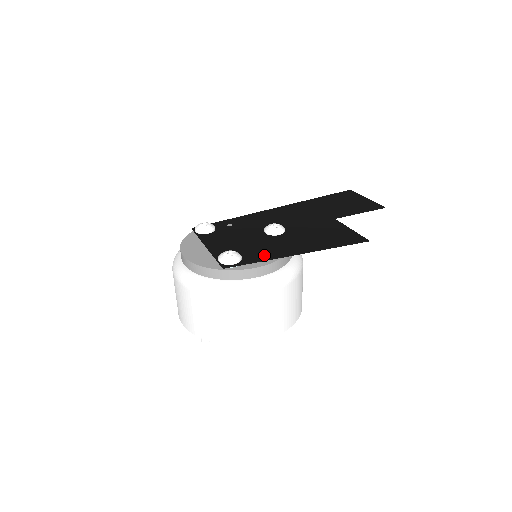
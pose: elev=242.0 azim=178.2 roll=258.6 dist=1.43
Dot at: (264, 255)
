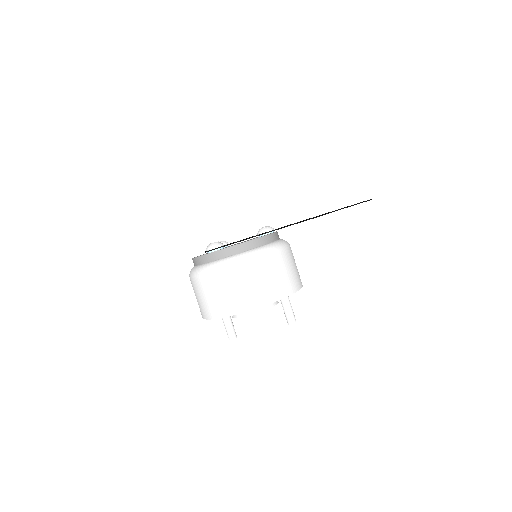
Dot at: occluded
